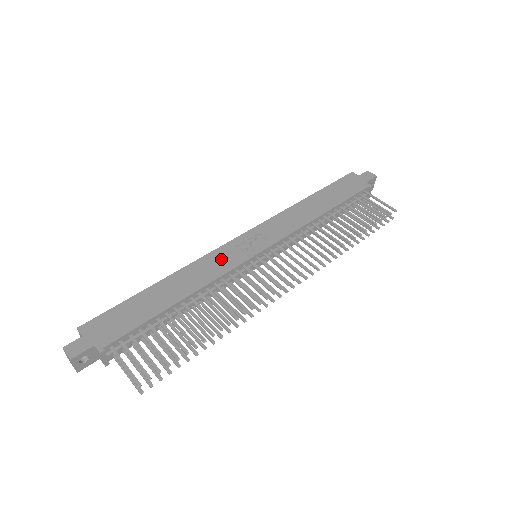
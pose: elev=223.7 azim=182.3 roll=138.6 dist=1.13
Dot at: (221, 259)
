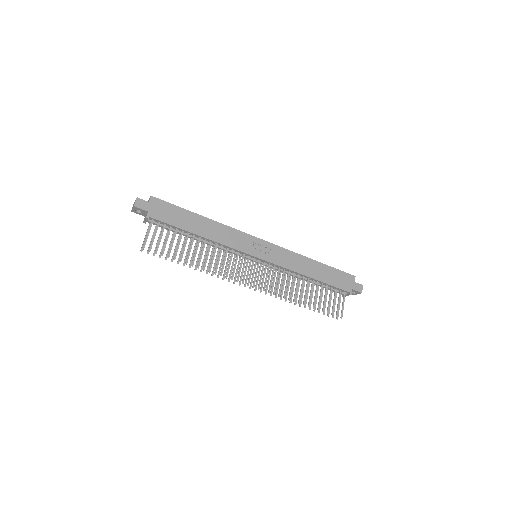
Dot at: (239, 239)
